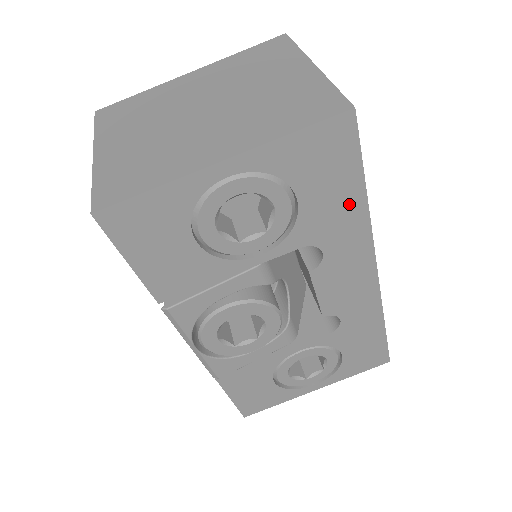
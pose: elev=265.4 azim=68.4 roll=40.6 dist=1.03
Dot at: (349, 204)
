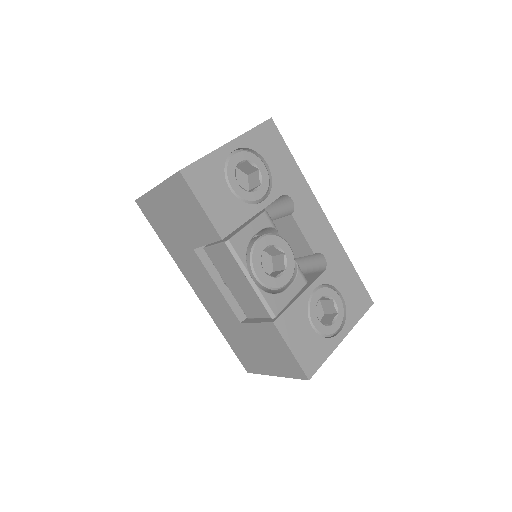
Dot at: (291, 168)
